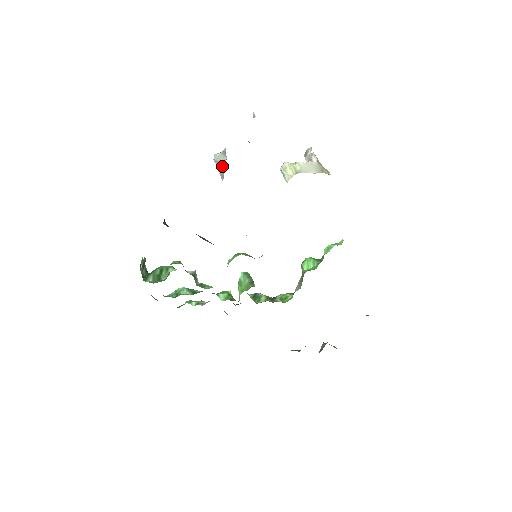
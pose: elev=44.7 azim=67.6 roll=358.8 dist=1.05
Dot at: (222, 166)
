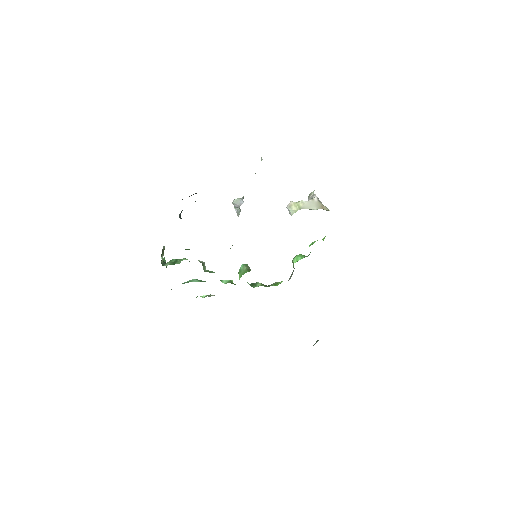
Dot at: (239, 207)
